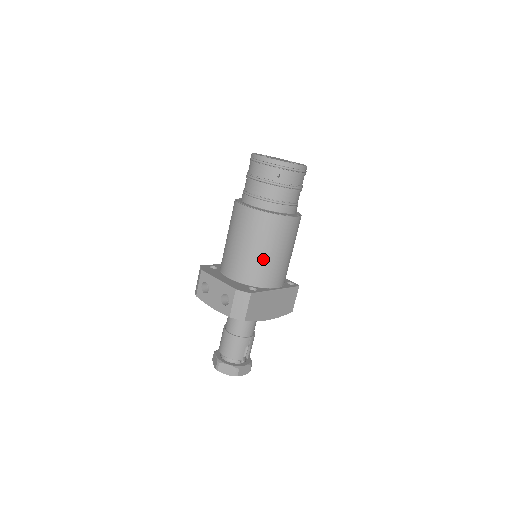
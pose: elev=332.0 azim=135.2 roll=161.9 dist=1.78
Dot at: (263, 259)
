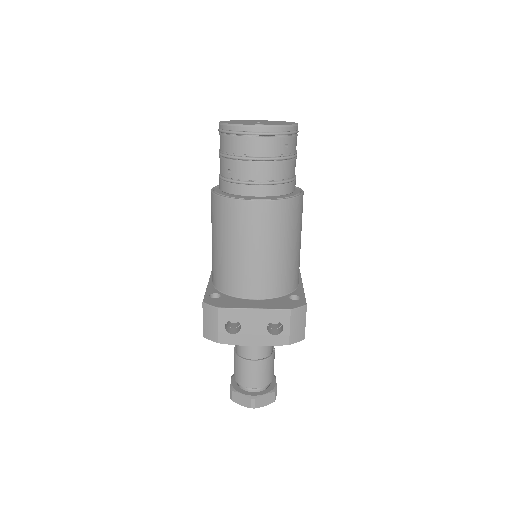
Dot at: (292, 257)
